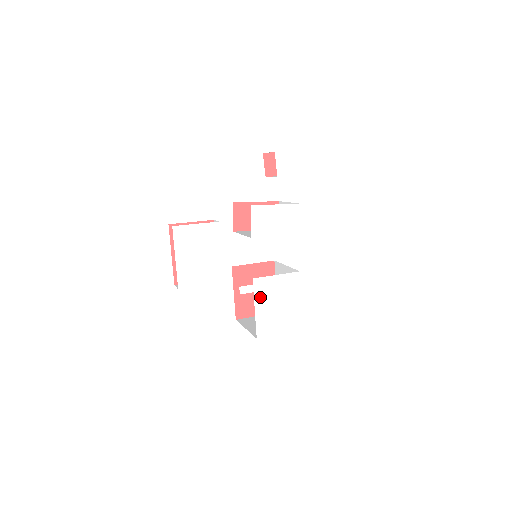
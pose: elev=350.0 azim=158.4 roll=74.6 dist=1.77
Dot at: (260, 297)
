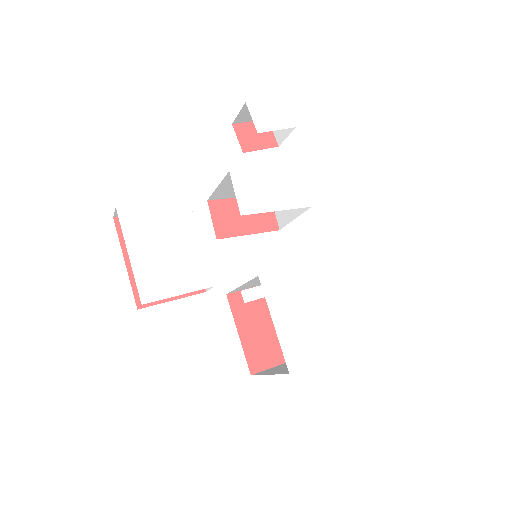
Dot at: (277, 304)
